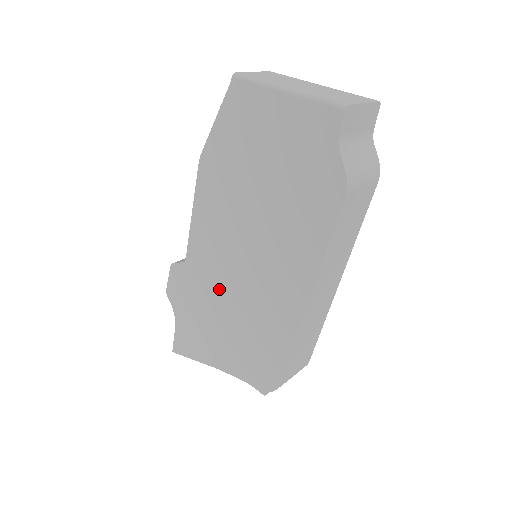
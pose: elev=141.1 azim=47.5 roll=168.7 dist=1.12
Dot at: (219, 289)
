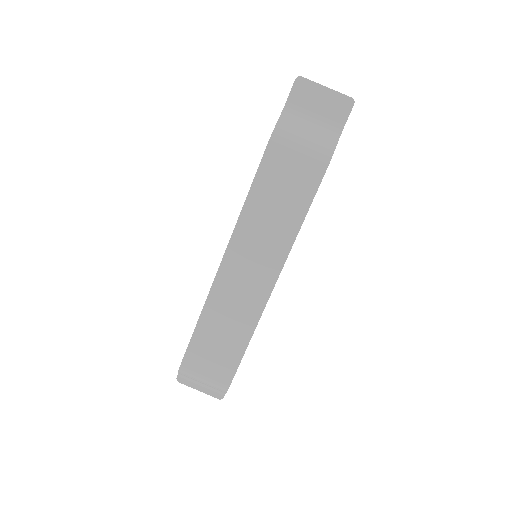
Dot at: occluded
